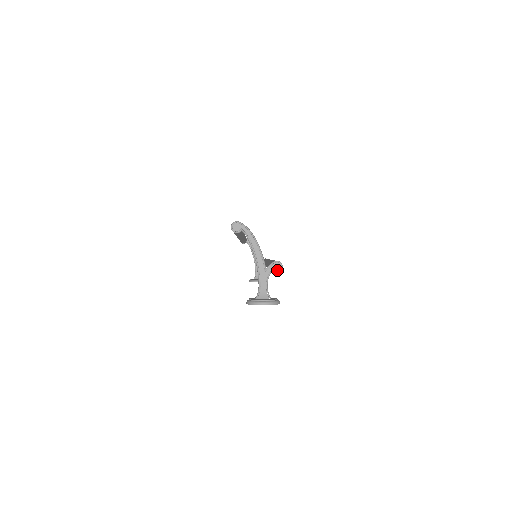
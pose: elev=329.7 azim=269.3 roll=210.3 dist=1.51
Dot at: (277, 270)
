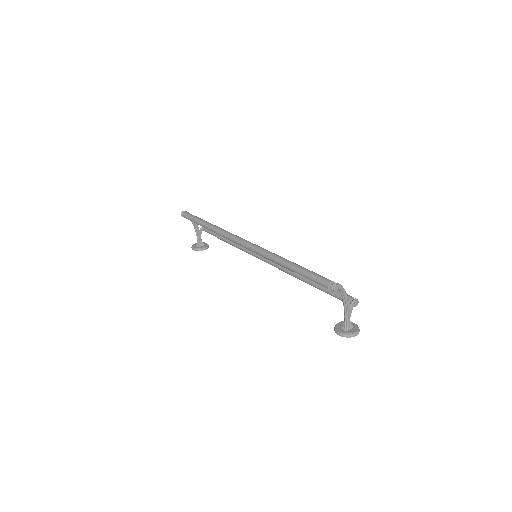
Dot at: occluded
